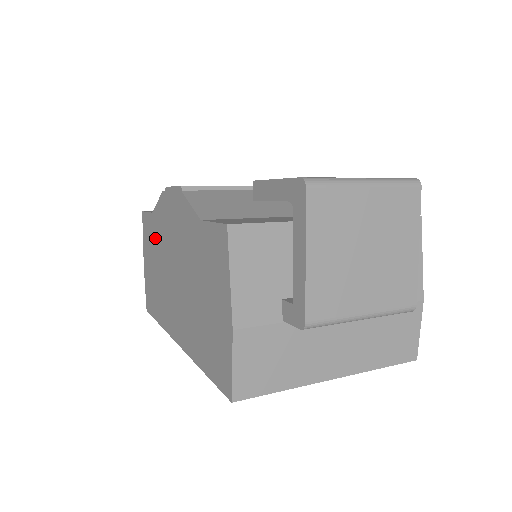
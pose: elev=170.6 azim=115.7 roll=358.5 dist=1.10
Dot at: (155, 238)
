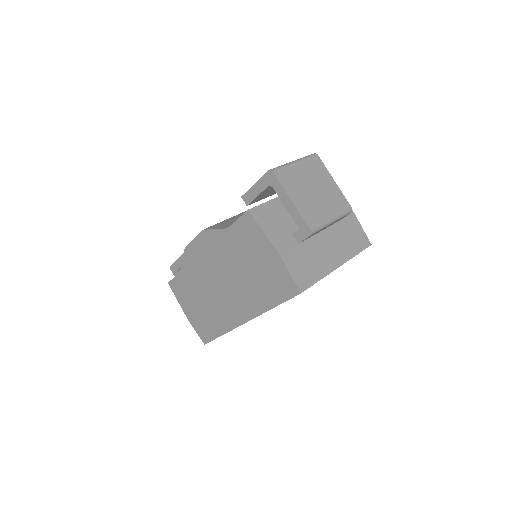
Dot at: (191, 284)
